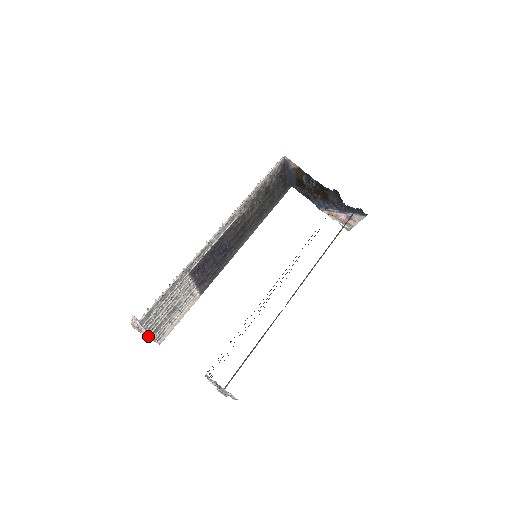
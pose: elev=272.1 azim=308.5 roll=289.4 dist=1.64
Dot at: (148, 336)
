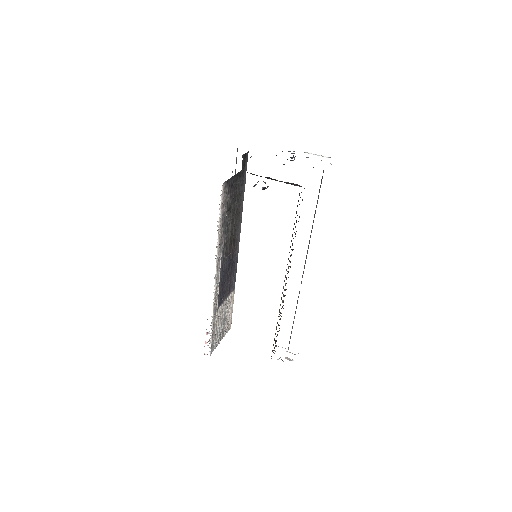
Dot at: occluded
